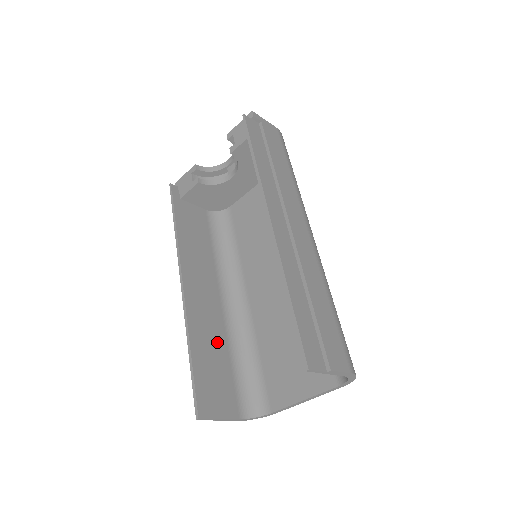
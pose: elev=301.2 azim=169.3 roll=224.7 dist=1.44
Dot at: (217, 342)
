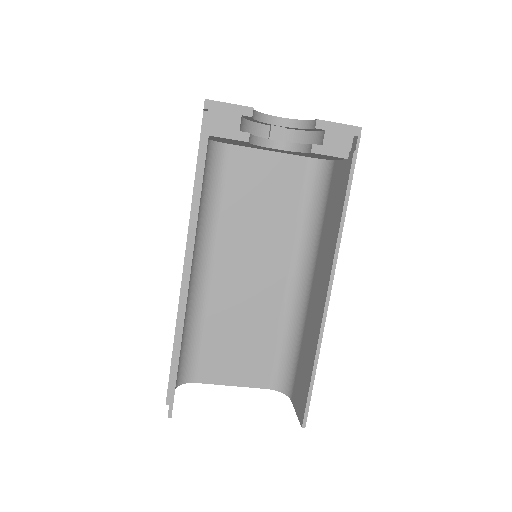
Dot at: occluded
